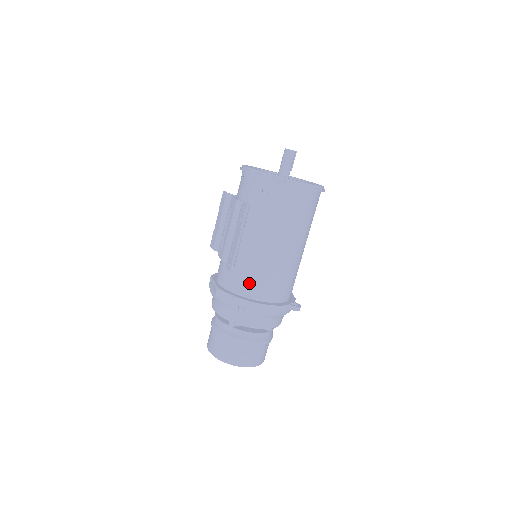
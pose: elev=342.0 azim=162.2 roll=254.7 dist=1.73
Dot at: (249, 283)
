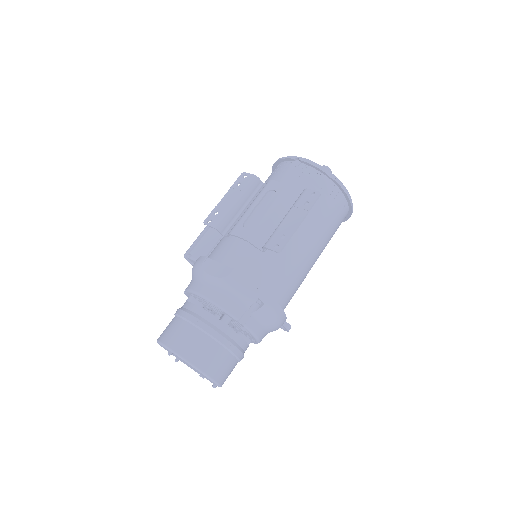
Dot at: (274, 277)
